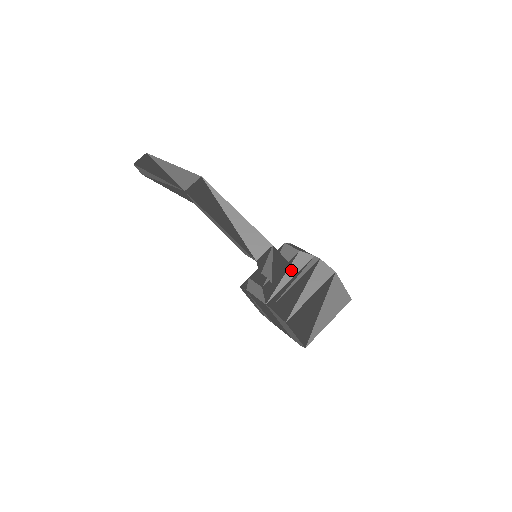
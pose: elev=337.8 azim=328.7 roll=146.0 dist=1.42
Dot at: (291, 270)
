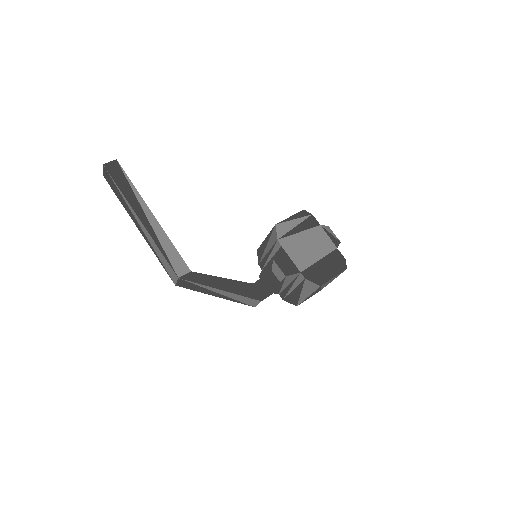
Dot at: (286, 282)
